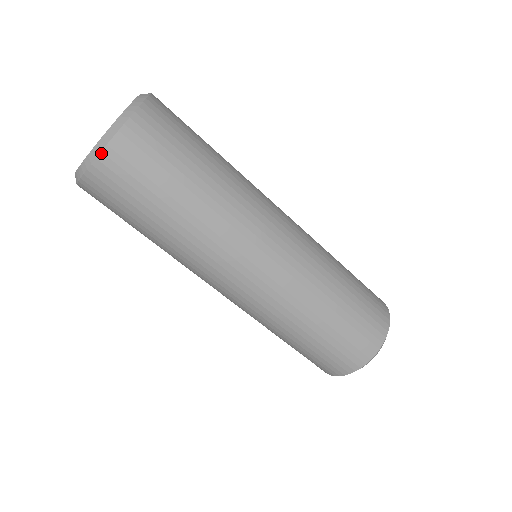
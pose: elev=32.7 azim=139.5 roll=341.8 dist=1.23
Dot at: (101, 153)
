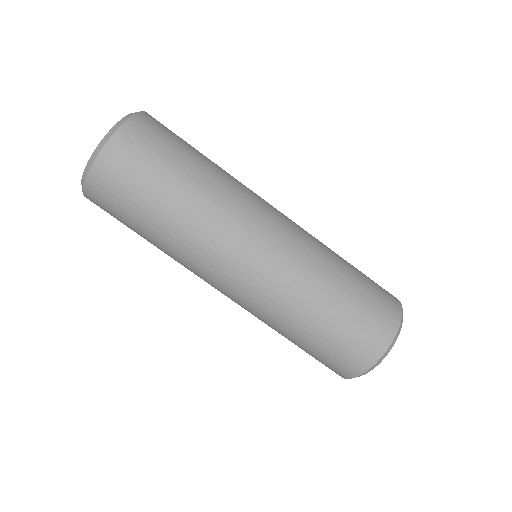
Dot at: (84, 186)
